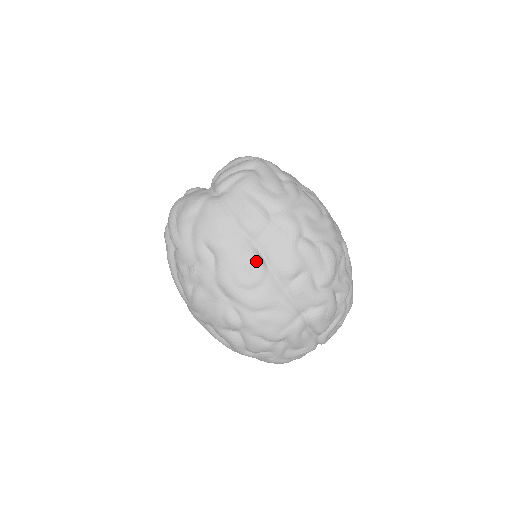
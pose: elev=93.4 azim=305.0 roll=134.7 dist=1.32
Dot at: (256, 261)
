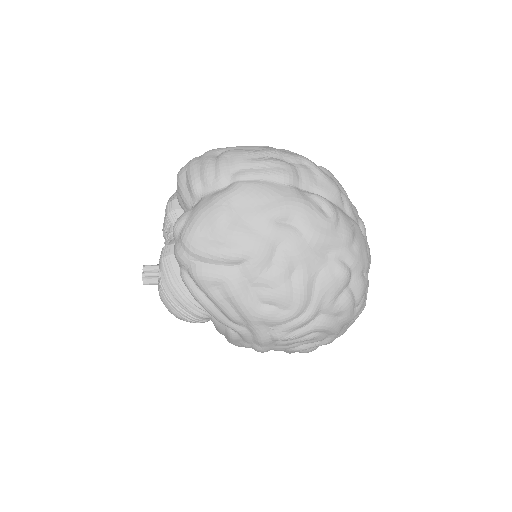
Dot at: (320, 197)
